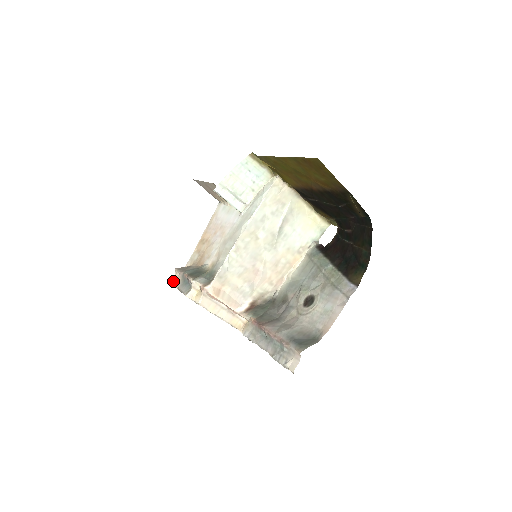
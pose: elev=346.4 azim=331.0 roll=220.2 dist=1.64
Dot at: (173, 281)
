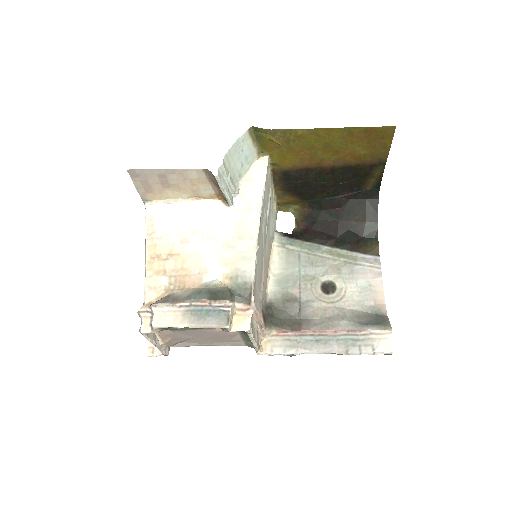
Dot at: (163, 322)
